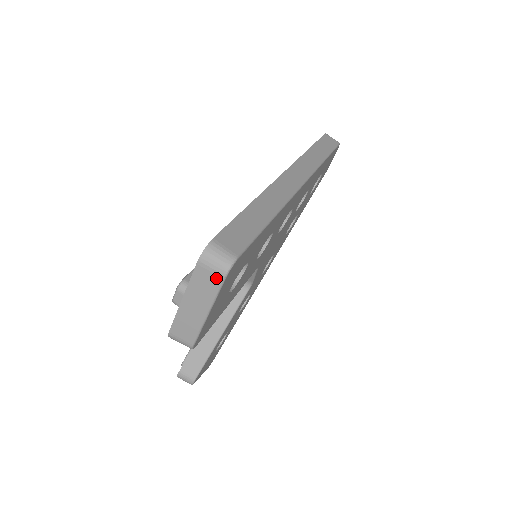
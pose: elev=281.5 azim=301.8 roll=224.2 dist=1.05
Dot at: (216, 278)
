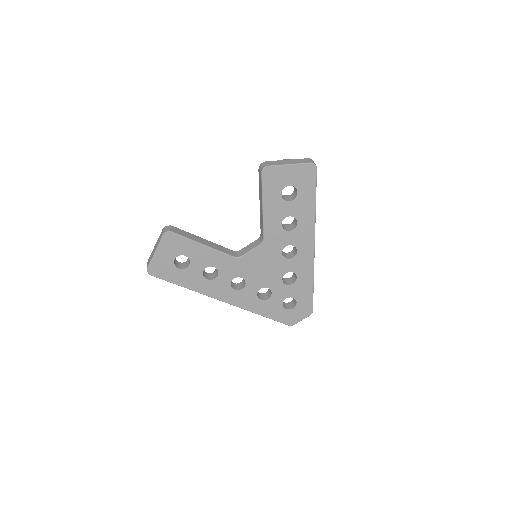
Dot at: (308, 162)
